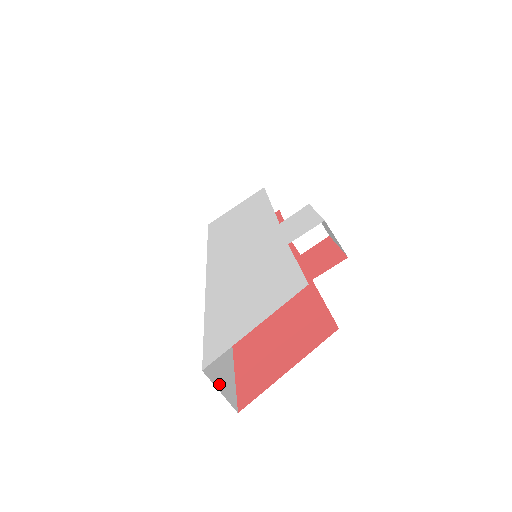
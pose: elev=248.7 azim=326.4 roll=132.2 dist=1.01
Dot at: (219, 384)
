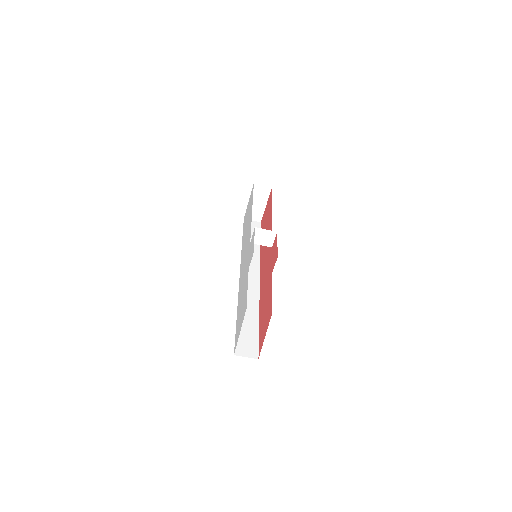
Dot at: (246, 353)
